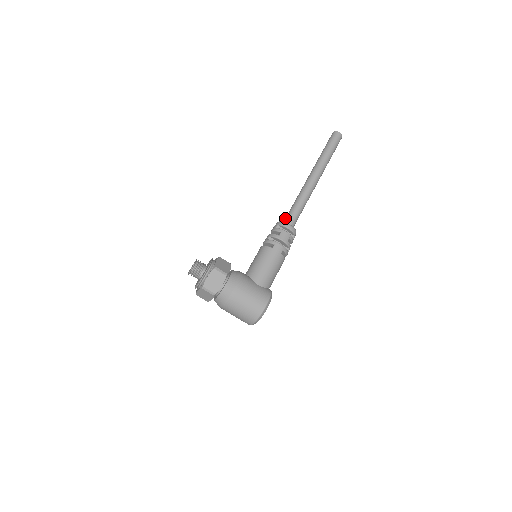
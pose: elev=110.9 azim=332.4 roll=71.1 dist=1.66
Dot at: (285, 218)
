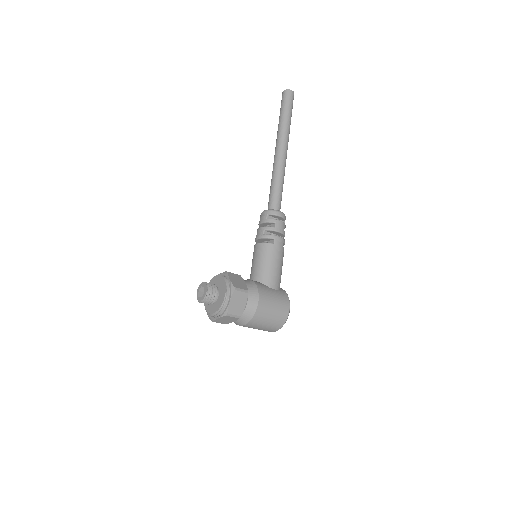
Dot at: (269, 204)
